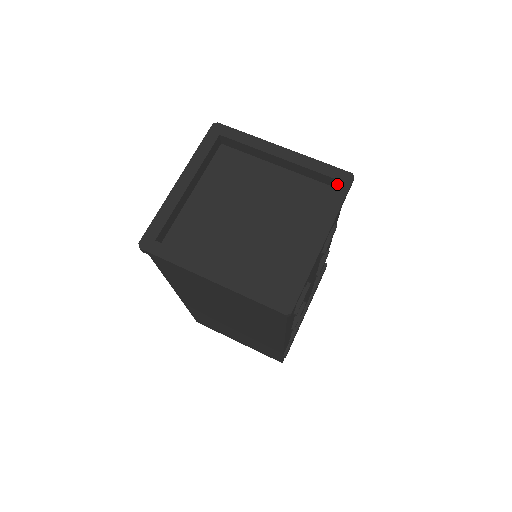
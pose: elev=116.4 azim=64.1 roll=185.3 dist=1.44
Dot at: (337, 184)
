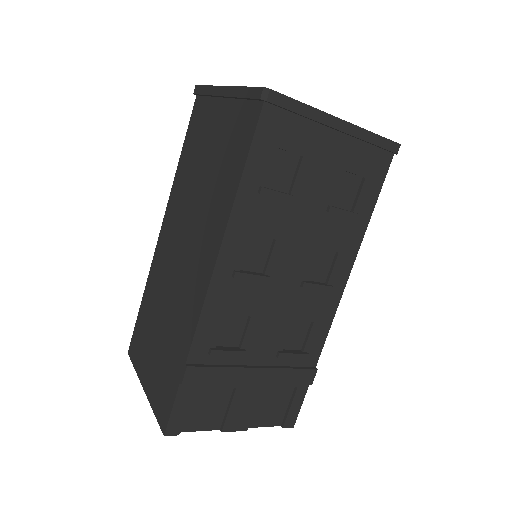
Dot at: occluded
